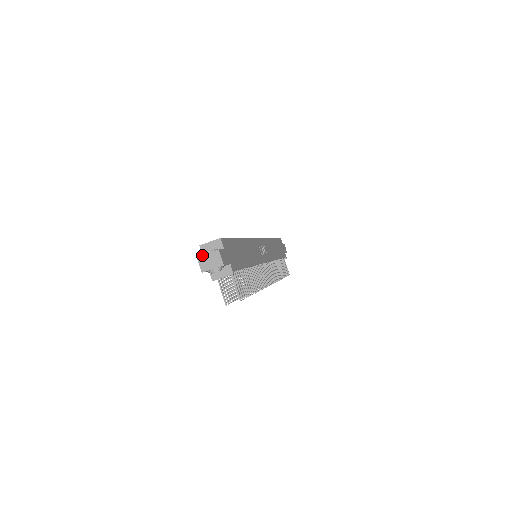
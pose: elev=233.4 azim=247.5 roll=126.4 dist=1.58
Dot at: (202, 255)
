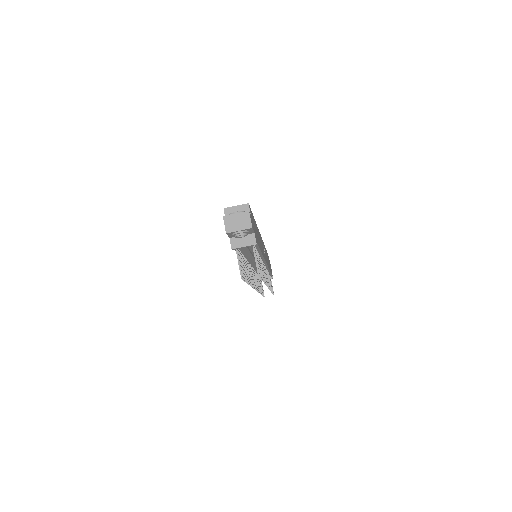
Dot at: (229, 214)
